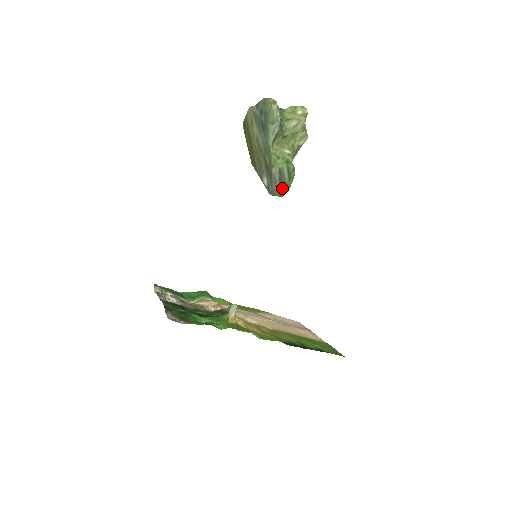
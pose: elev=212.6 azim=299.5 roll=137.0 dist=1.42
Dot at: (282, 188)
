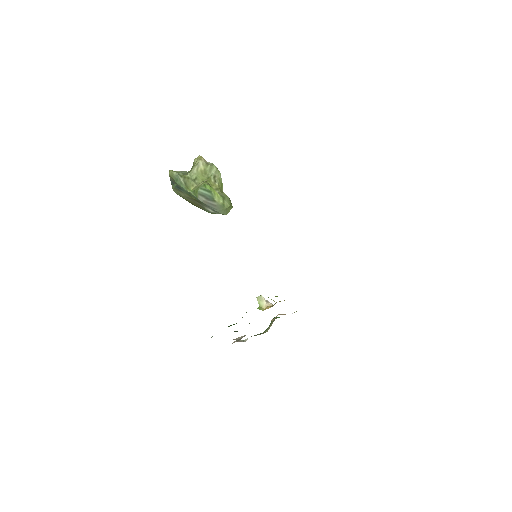
Dot at: (215, 202)
